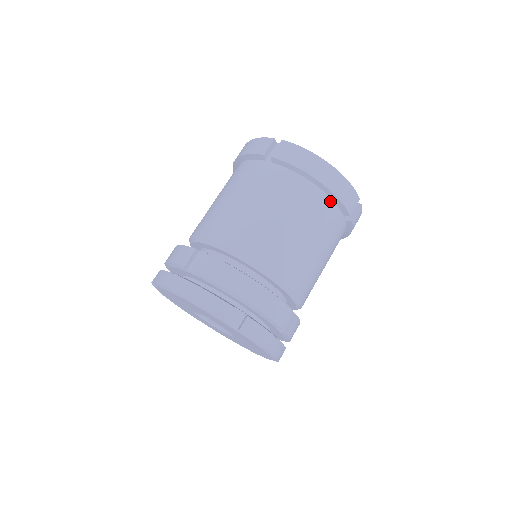
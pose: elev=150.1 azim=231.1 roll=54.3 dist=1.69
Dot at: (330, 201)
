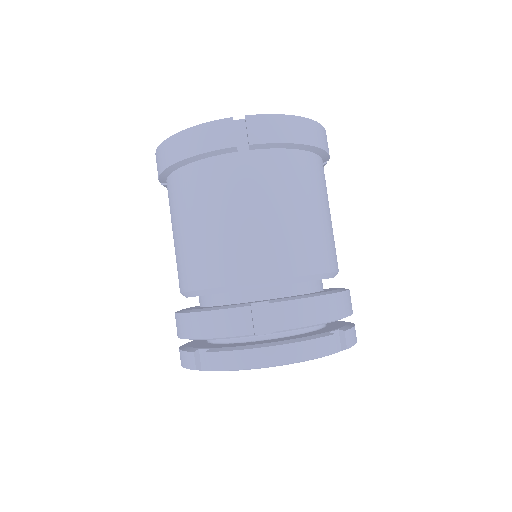
Dot at: (319, 158)
